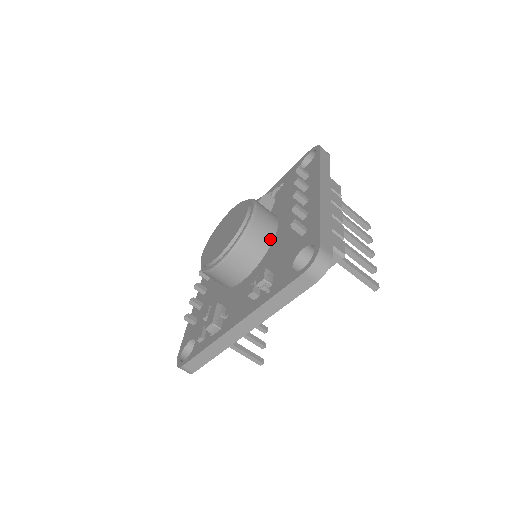
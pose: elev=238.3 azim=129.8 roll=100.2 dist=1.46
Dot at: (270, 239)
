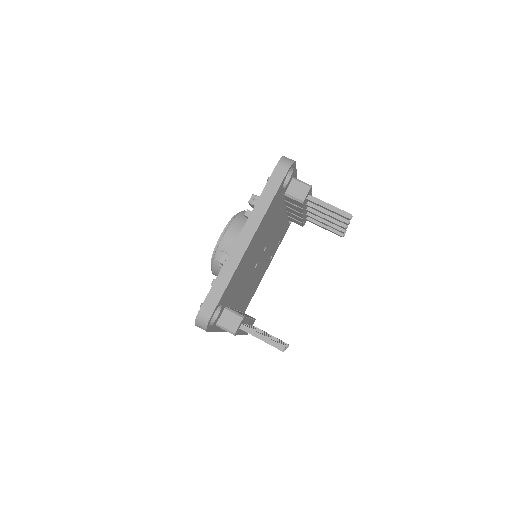
Dot at: occluded
